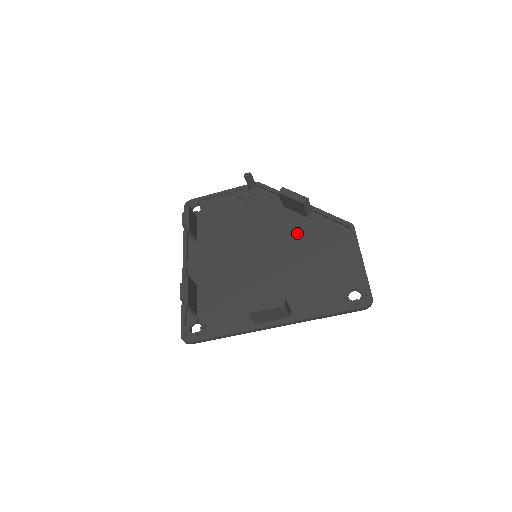
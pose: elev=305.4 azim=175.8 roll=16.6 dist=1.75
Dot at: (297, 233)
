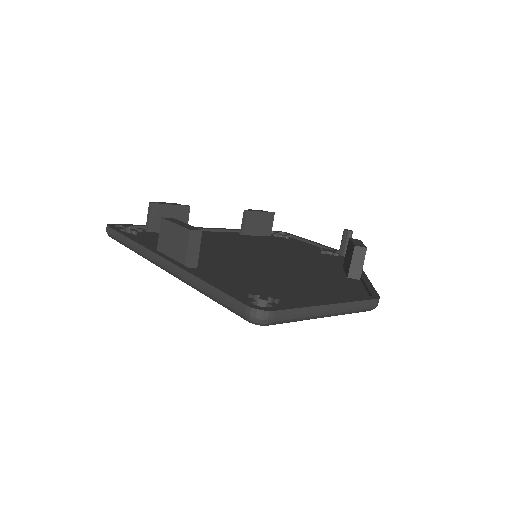
Dot at: (316, 272)
